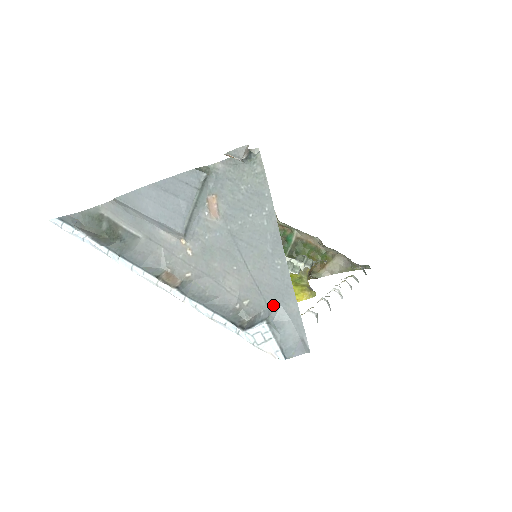
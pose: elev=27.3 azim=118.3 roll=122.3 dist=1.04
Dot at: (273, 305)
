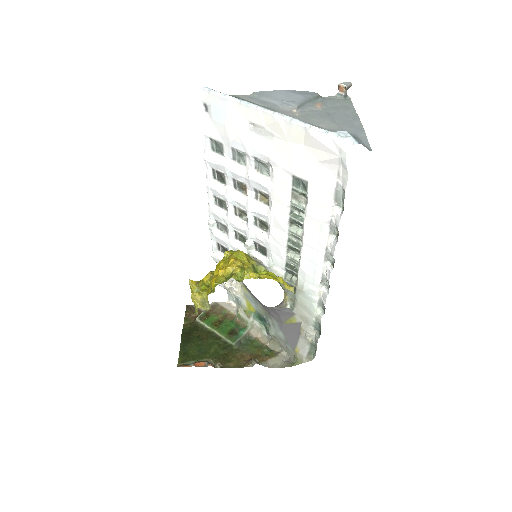
Dot at: occluded
